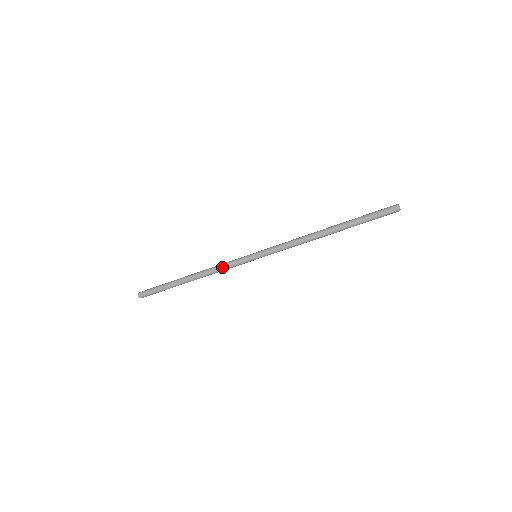
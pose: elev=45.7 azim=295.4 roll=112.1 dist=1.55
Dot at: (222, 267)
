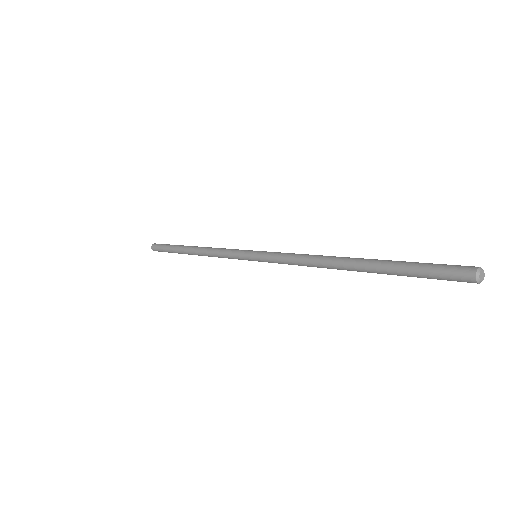
Dot at: (219, 252)
